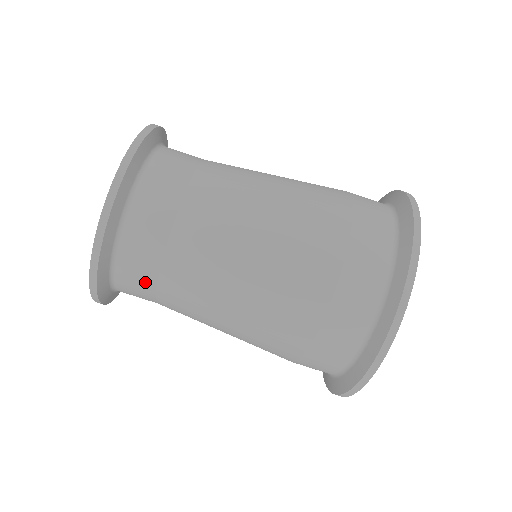
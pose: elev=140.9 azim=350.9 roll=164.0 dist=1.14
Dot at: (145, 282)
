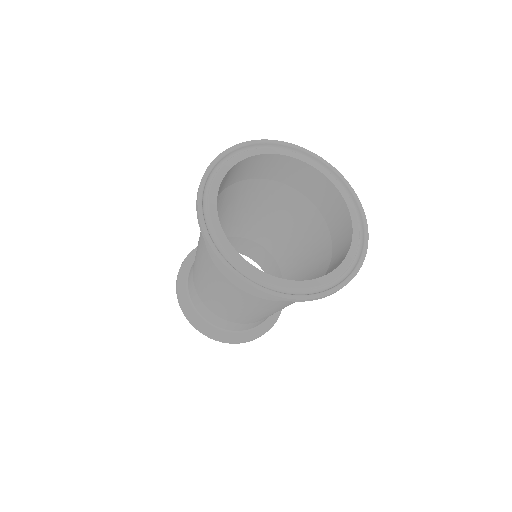
Dot at: (193, 286)
